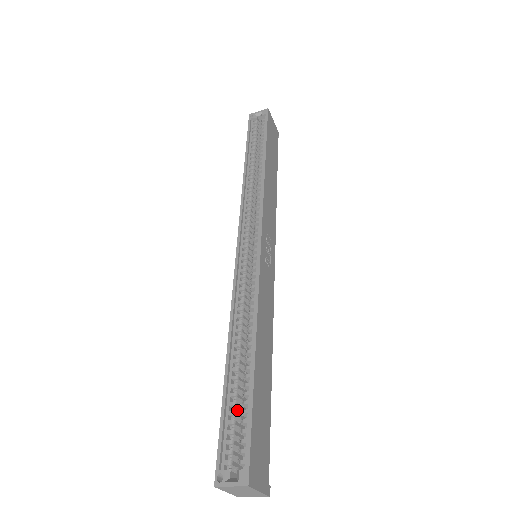
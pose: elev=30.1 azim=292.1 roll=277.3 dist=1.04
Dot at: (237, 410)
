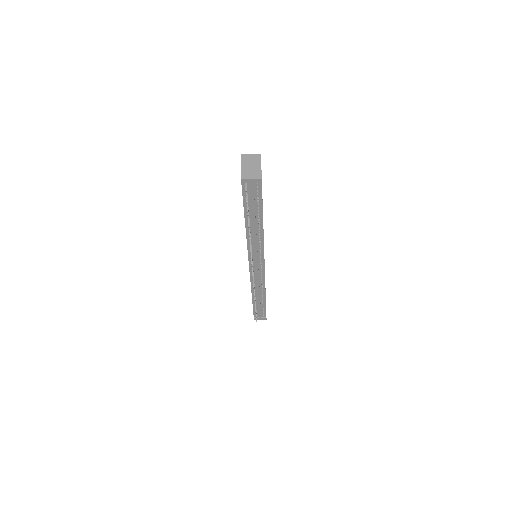
Dot at: occluded
